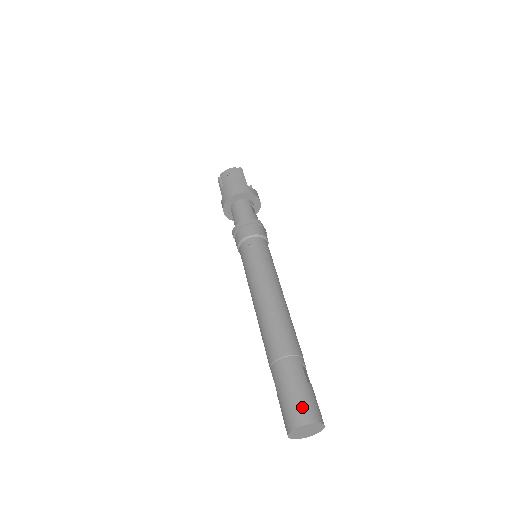
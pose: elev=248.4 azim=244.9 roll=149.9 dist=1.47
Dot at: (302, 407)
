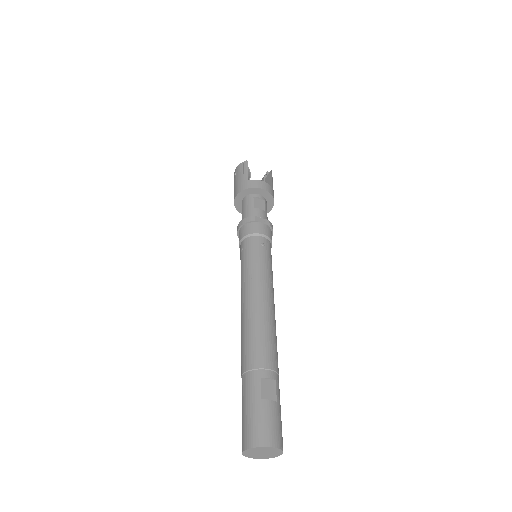
Dot at: (247, 429)
